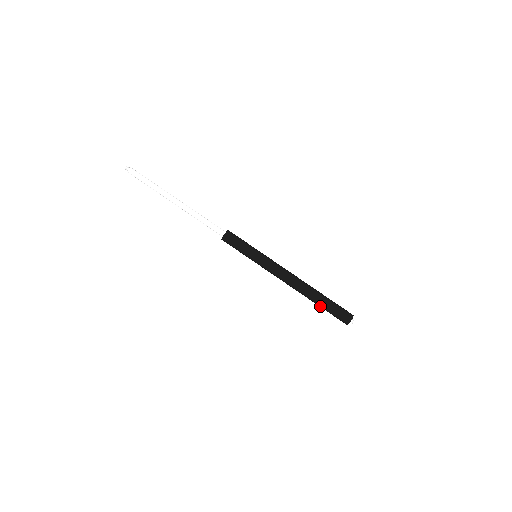
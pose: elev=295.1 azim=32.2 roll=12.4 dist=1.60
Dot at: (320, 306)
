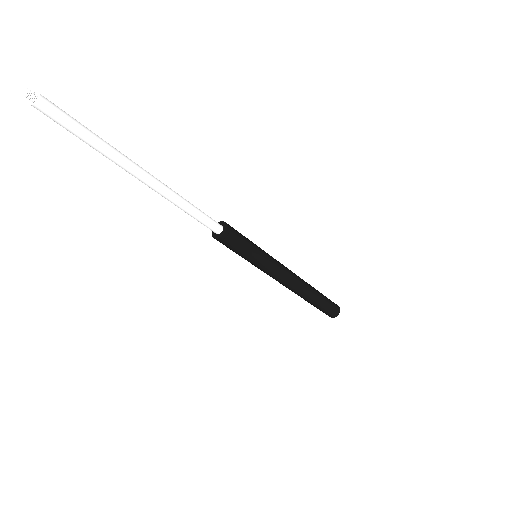
Dot at: (315, 305)
